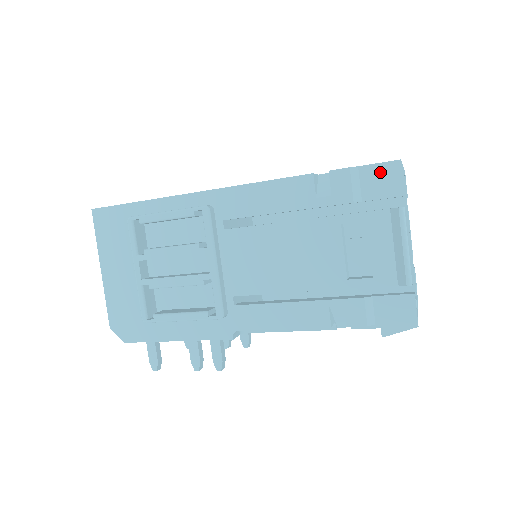
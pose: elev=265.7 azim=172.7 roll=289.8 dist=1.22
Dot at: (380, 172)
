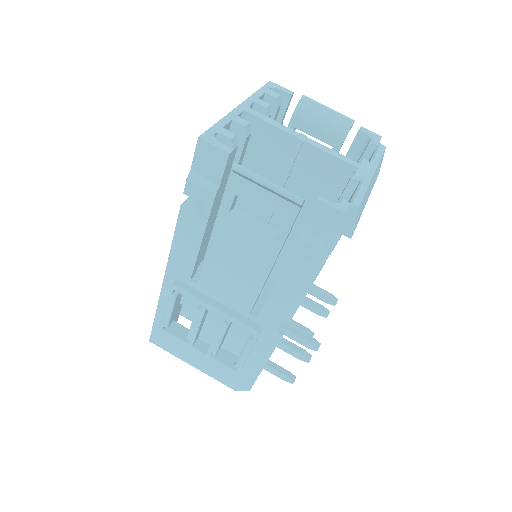
Dot at: (202, 158)
